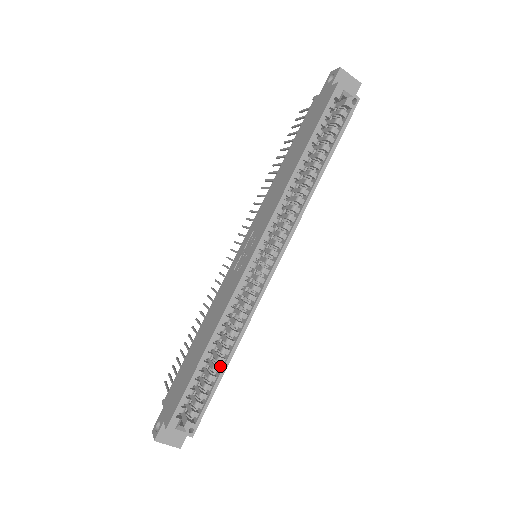
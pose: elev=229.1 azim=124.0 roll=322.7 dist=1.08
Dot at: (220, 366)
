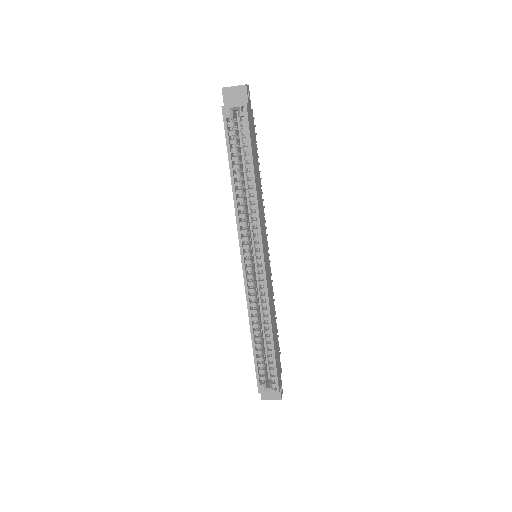
Dot at: (271, 342)
